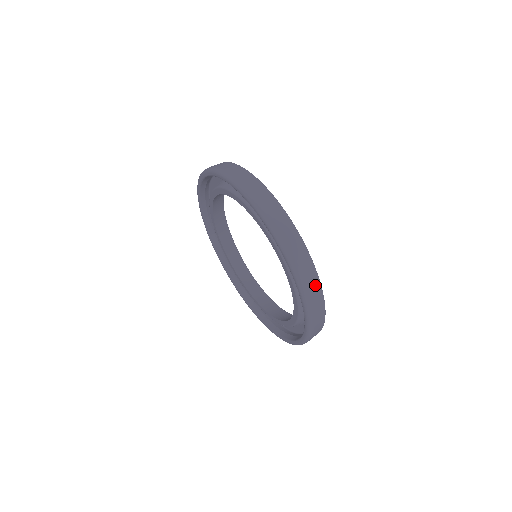
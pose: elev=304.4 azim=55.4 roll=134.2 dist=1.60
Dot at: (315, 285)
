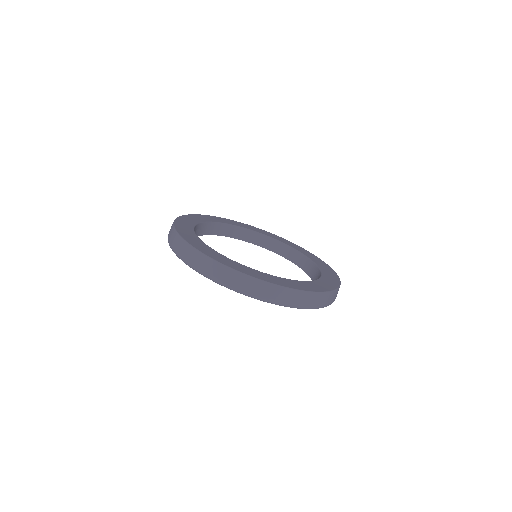
Dot at: occluded
